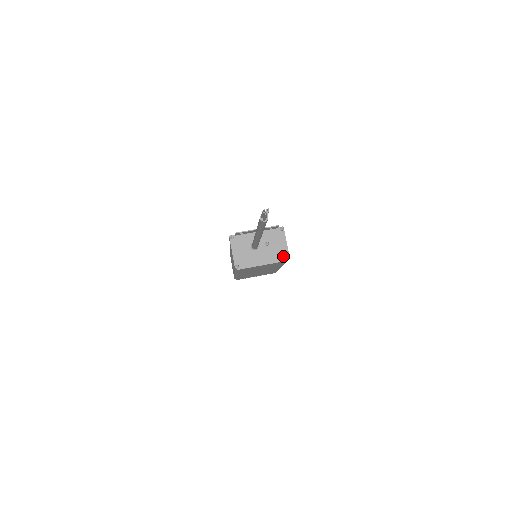
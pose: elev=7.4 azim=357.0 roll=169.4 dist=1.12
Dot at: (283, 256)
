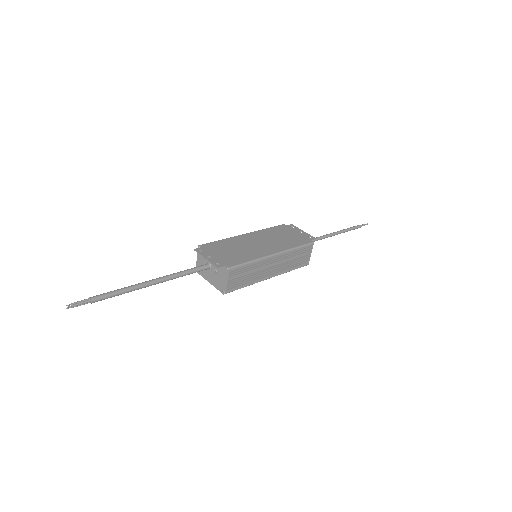
Dot at: (222, 289)
